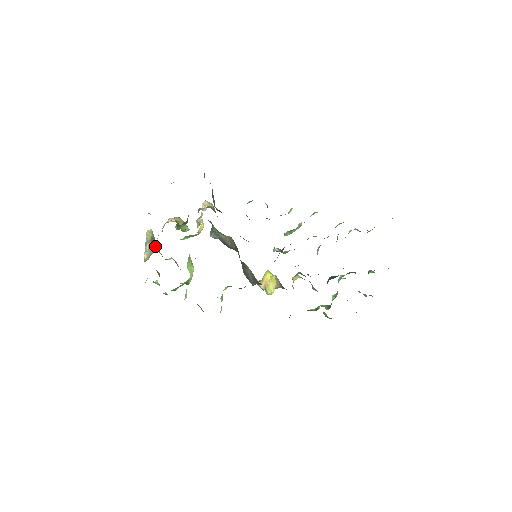
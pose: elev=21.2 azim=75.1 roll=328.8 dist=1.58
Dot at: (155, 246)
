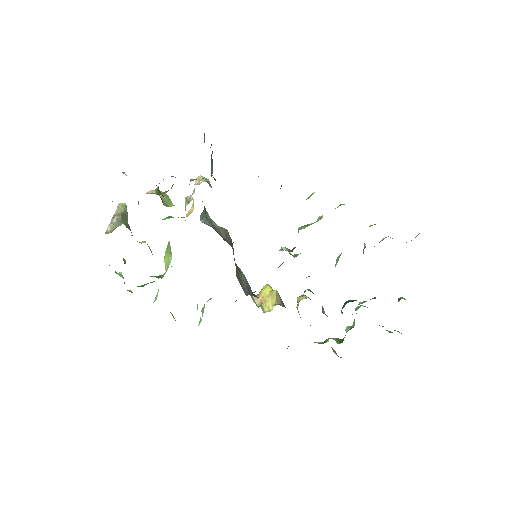
Dot at: (125, 221)
